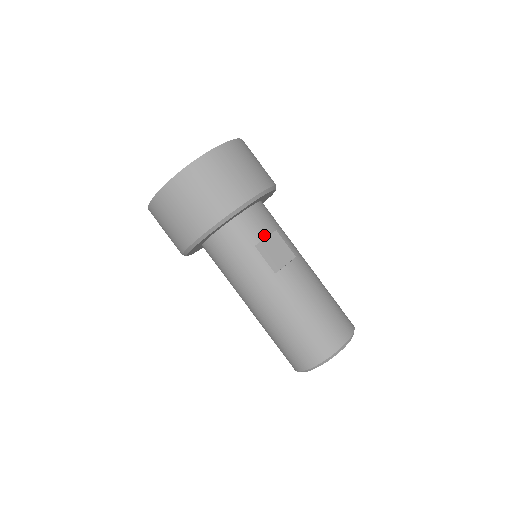
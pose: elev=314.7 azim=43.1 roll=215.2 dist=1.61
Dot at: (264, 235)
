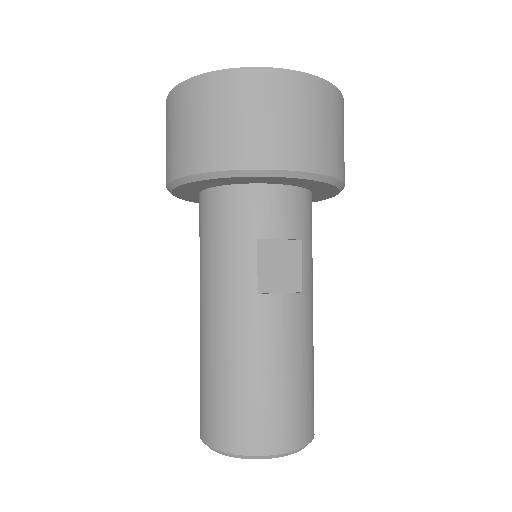
Dot at: (280, 234)
